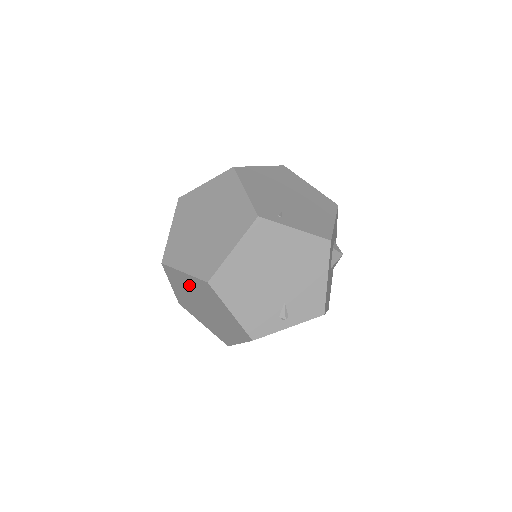
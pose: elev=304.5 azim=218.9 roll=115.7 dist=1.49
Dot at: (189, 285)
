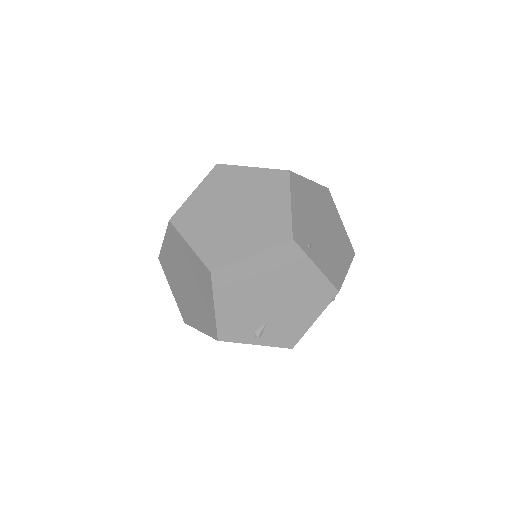
Dot at: (186, 257)
